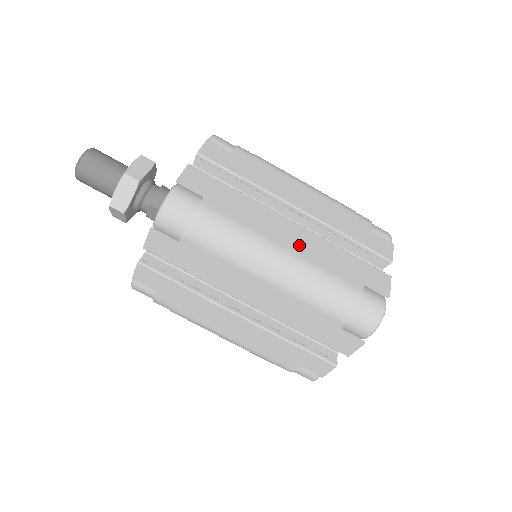
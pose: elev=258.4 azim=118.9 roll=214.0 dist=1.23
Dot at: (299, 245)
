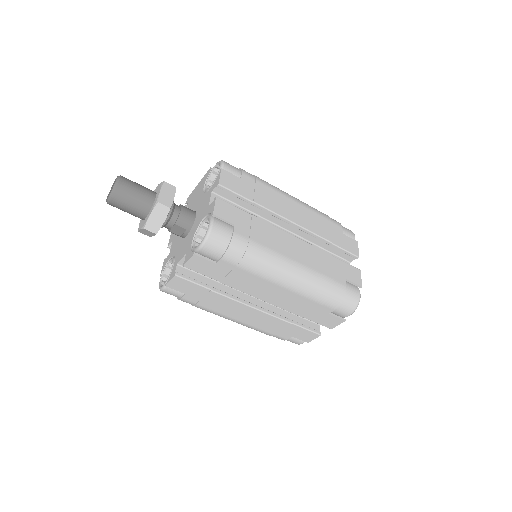
Dot at: (302, 256)
